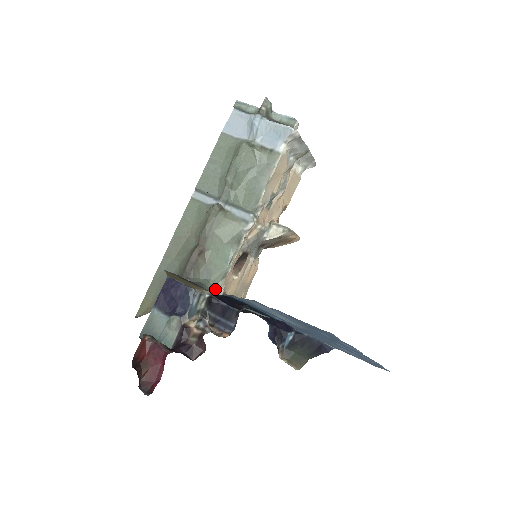
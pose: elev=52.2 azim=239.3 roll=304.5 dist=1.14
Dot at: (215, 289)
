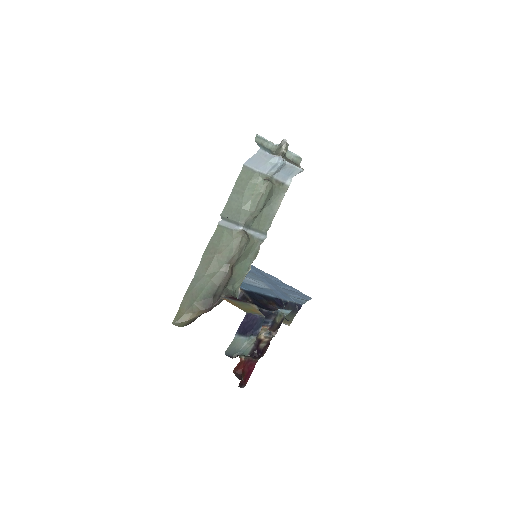
Dot at: (237, 290)
